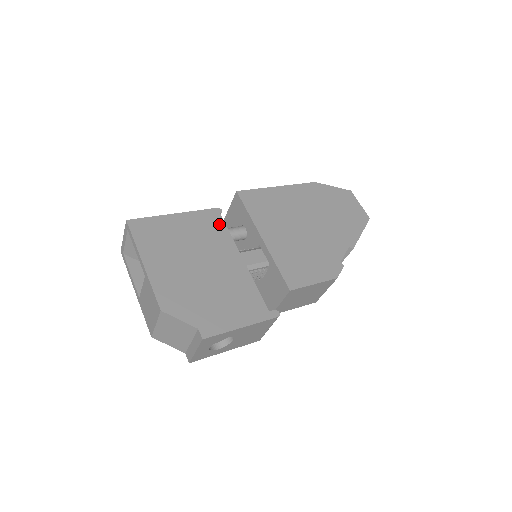
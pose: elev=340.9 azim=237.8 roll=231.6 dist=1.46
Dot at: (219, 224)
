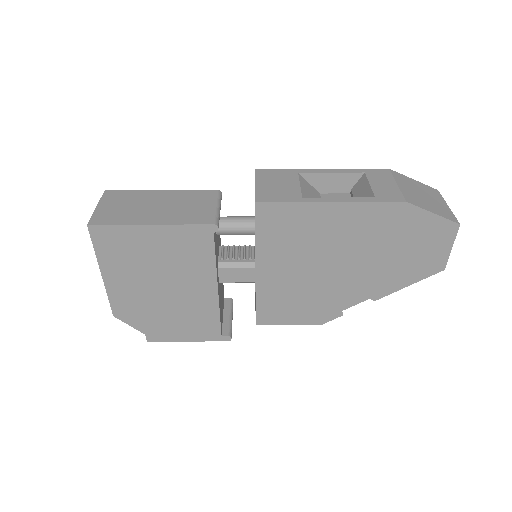
Dot at: (206, 246)
